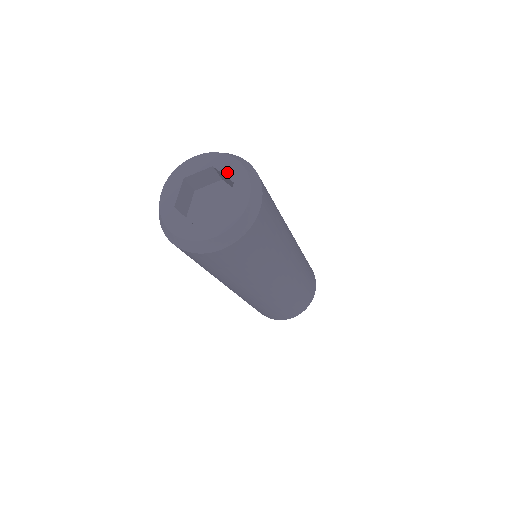
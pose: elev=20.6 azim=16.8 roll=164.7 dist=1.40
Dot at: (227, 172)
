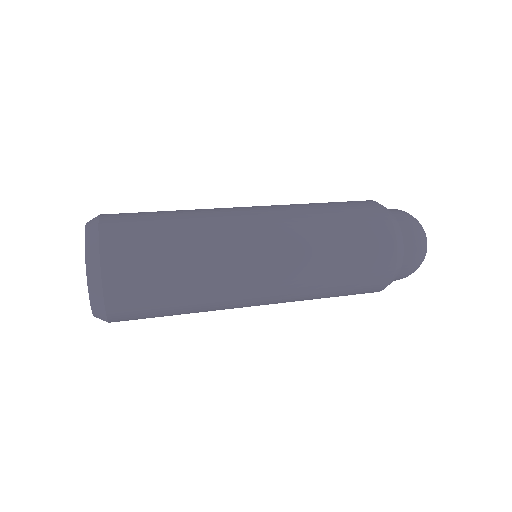
Dot at: occluded
